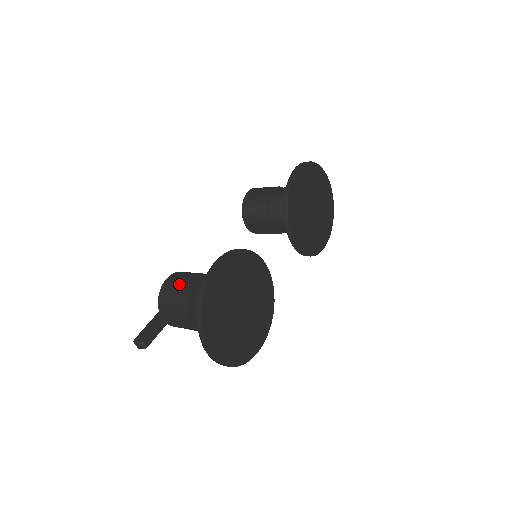
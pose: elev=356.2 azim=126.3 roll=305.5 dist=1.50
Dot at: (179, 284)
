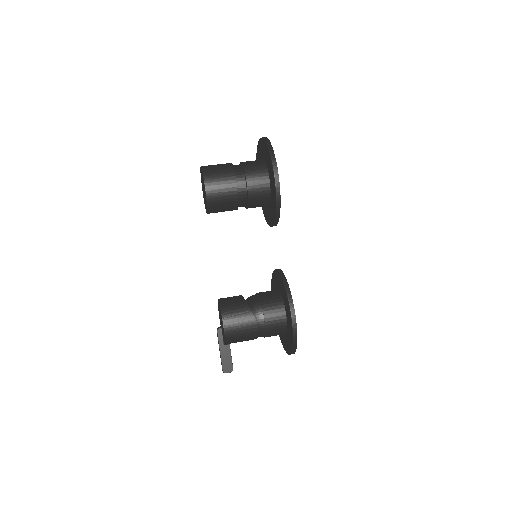
Dot at: (243, 329)
